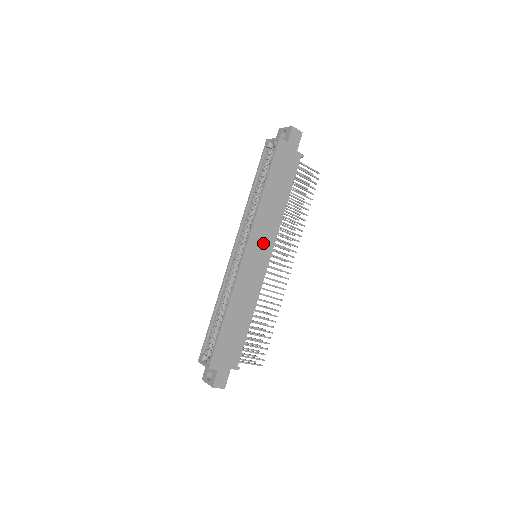
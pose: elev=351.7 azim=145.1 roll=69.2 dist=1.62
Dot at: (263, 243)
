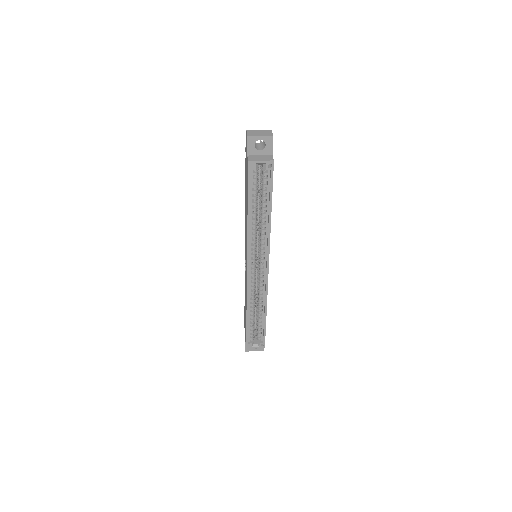
Dot at: occluded
